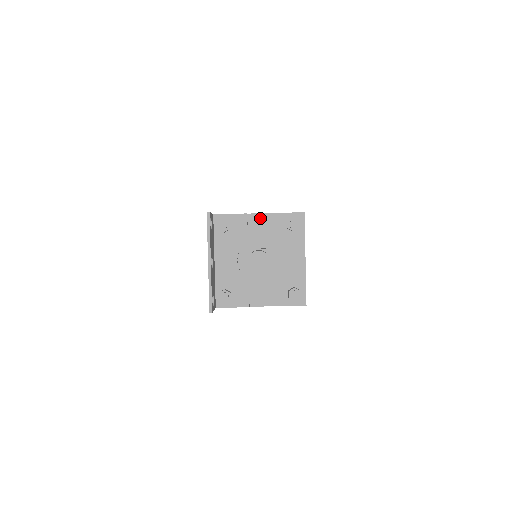
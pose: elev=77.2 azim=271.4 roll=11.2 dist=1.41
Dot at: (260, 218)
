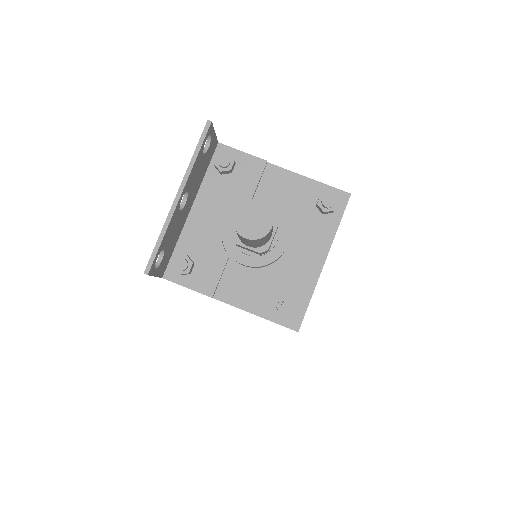
Dot at: (283, 176)
